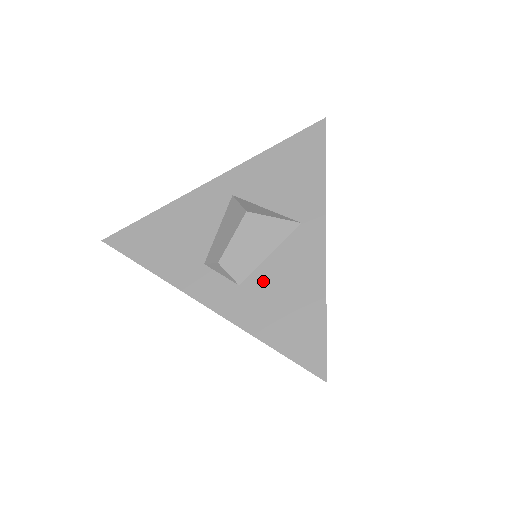
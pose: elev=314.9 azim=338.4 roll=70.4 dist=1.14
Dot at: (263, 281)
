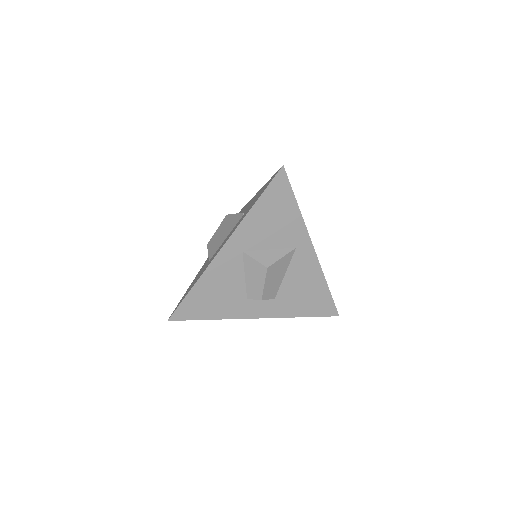
Dot at: (288, 290)
